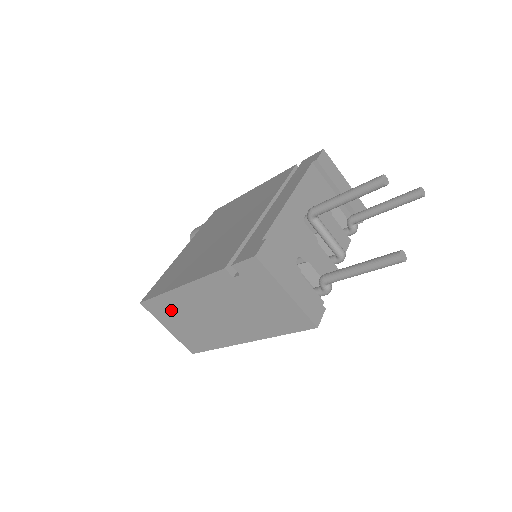
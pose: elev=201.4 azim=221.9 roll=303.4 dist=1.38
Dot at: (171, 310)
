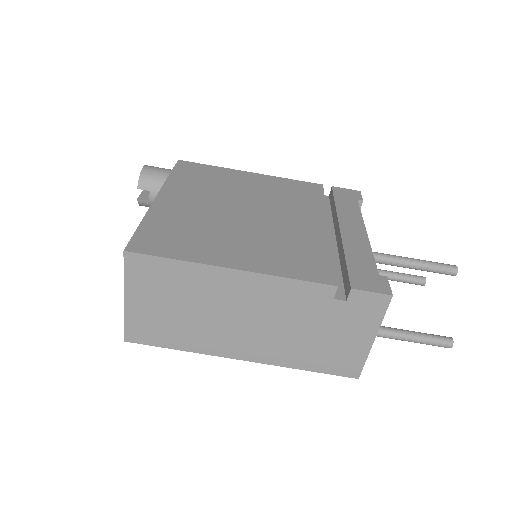
Dot at: (174, 284)
